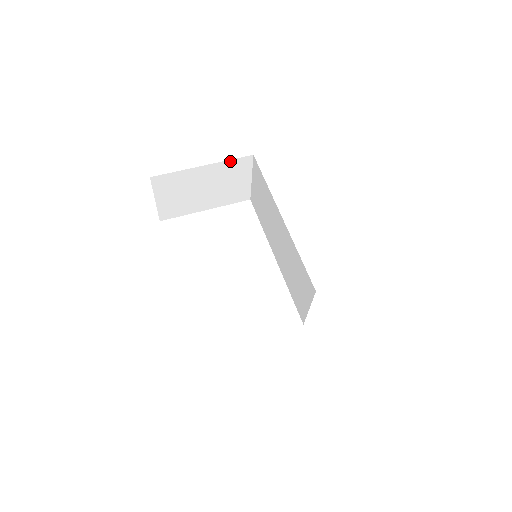
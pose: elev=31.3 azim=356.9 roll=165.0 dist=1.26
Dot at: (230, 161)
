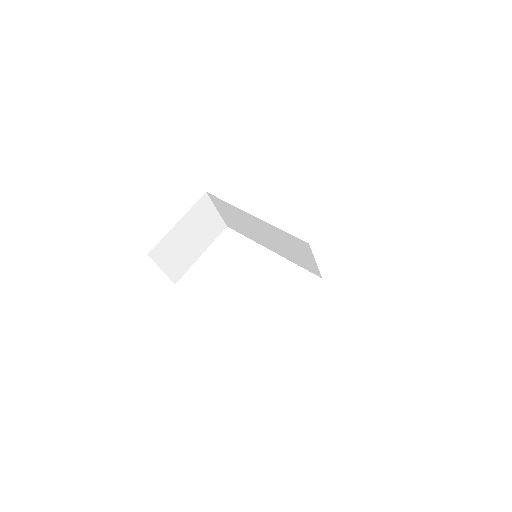
Dot at: (193, 207)
